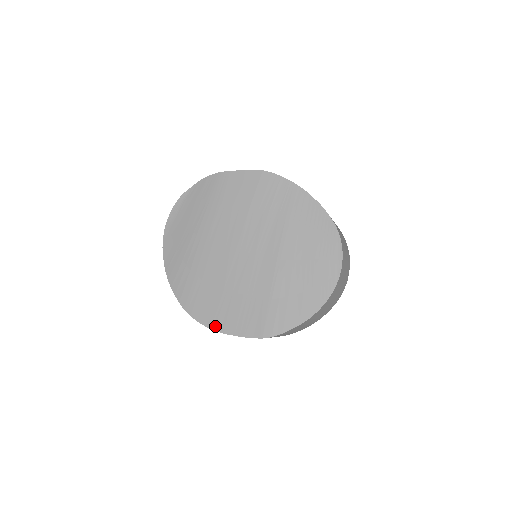
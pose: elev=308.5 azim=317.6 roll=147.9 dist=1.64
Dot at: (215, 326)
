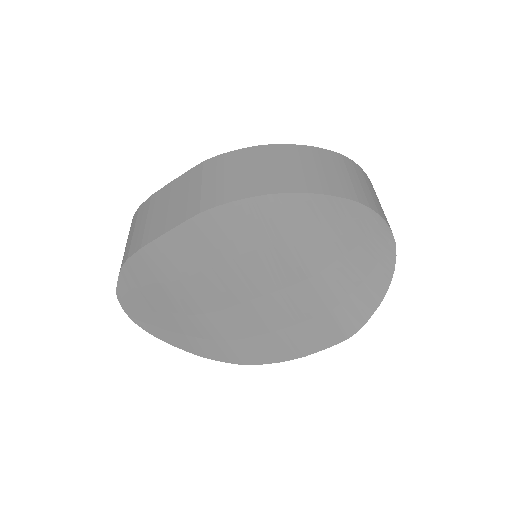
Dot at: (290, 358)
